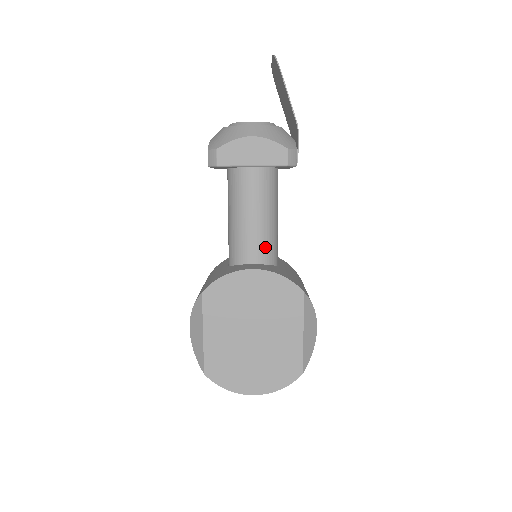
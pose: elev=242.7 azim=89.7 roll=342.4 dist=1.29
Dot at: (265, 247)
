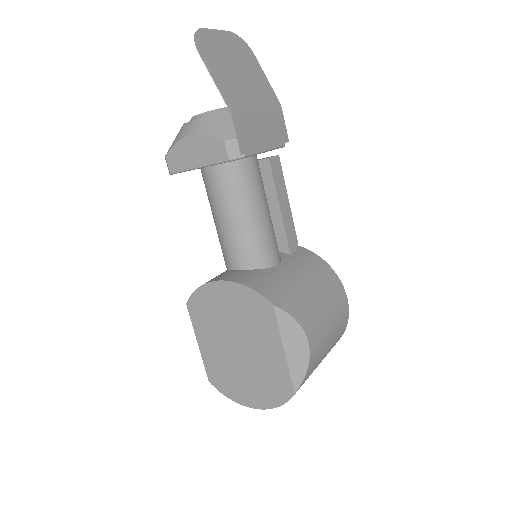
Dot at: (246, 250)
